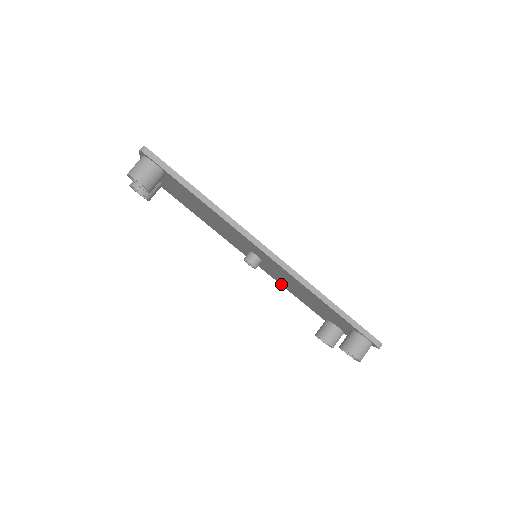
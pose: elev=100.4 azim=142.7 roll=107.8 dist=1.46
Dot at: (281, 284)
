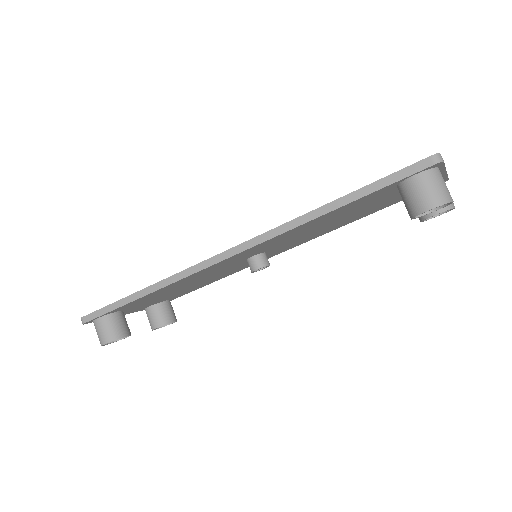
Dot at: (332, 230)
